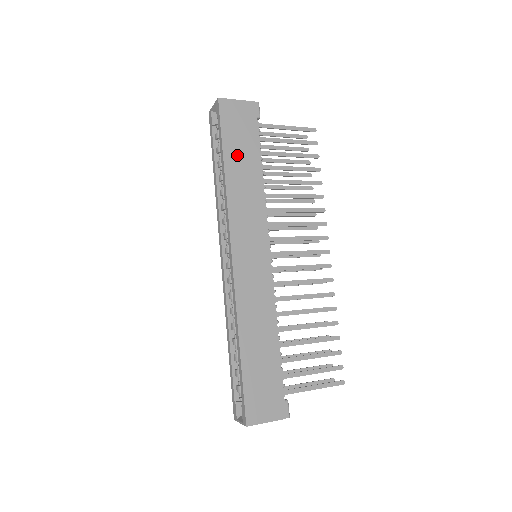
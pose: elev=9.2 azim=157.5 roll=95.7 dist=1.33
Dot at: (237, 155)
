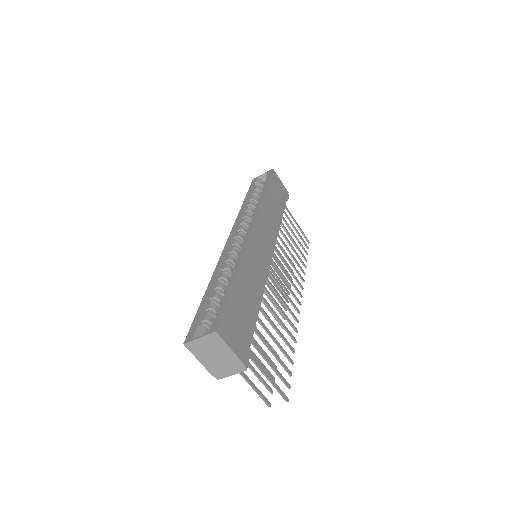
Dot at: (273, 197)
